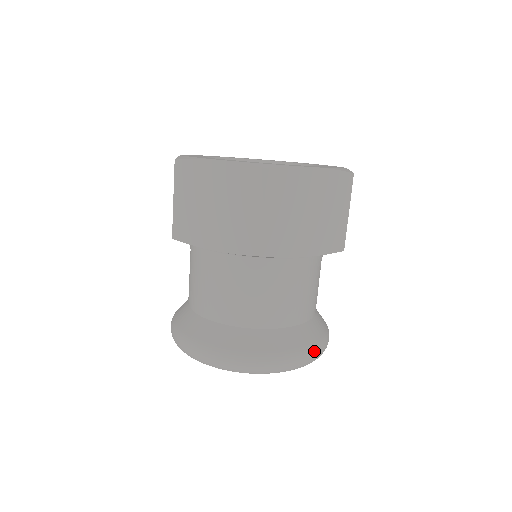
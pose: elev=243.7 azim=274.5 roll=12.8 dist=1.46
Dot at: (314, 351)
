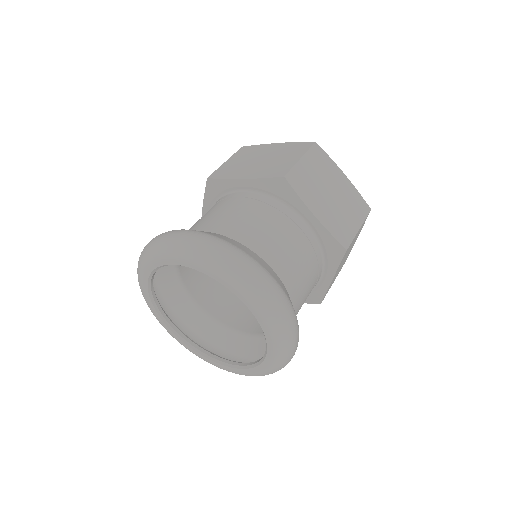
Dot at: (287, 302)
